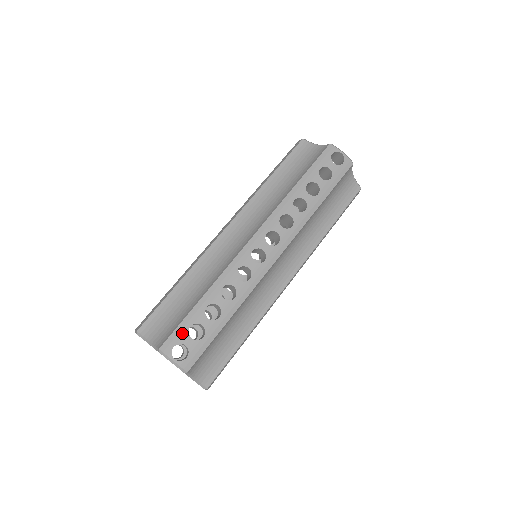
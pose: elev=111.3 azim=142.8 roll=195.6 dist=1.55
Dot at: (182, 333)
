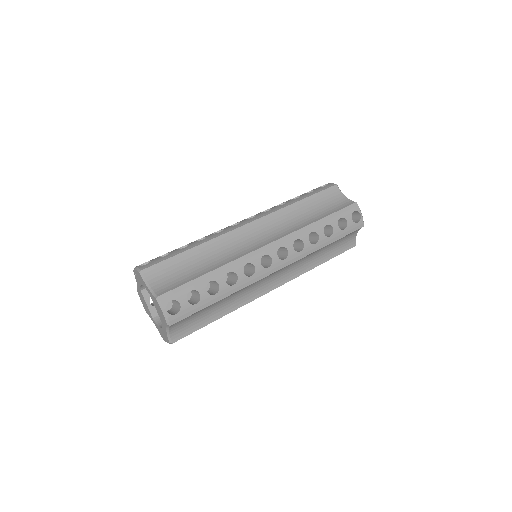
Dot at: occluded
